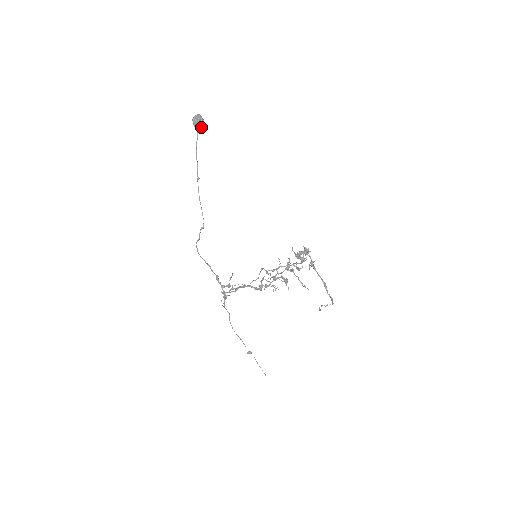
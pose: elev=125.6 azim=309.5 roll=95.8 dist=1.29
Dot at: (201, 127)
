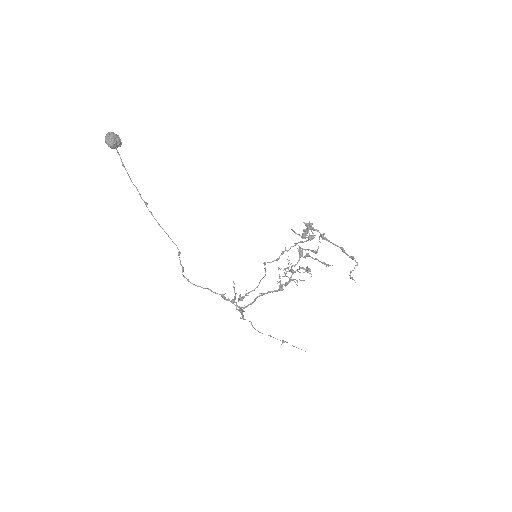
Dot at: (120, 145)
